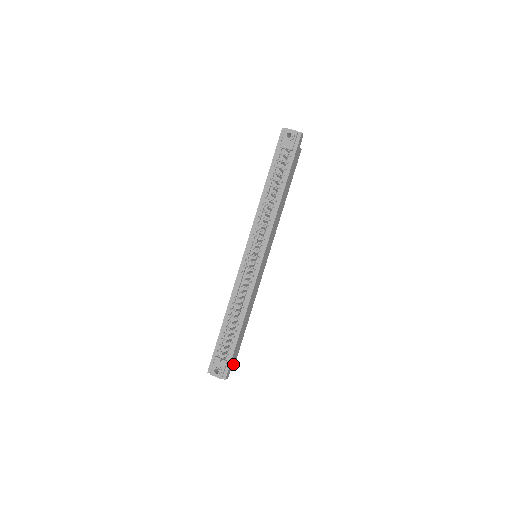
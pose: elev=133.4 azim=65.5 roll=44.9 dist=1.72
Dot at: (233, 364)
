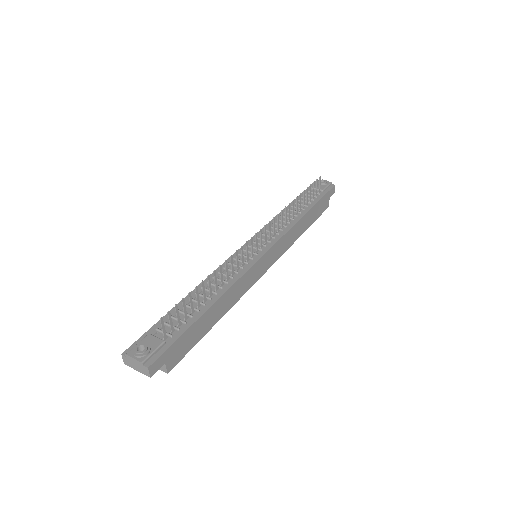
Dot at: (168, 365)
